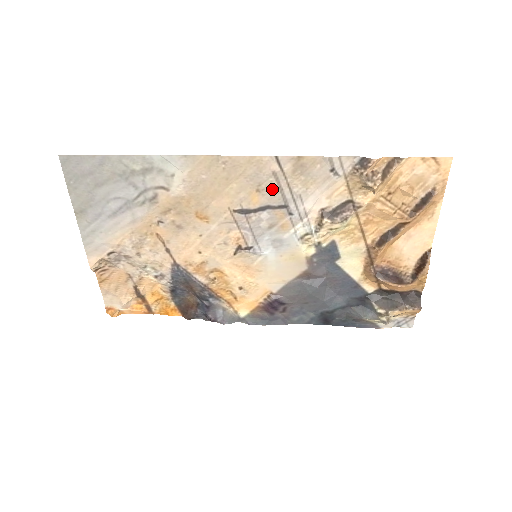
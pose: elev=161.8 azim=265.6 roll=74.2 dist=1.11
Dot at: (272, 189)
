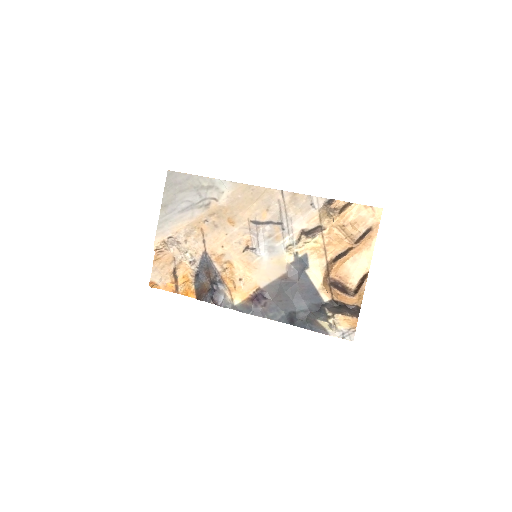
Dot at: (276, 211)
